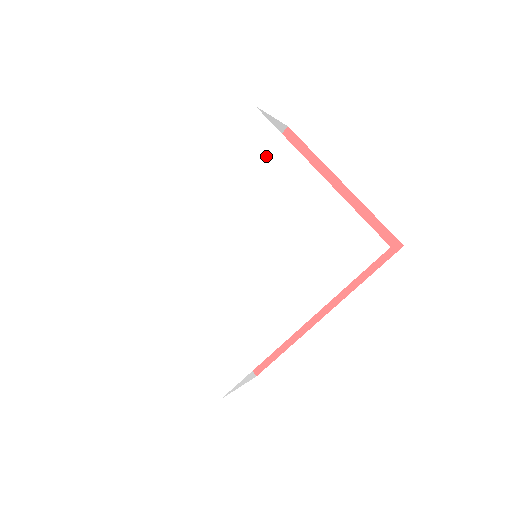
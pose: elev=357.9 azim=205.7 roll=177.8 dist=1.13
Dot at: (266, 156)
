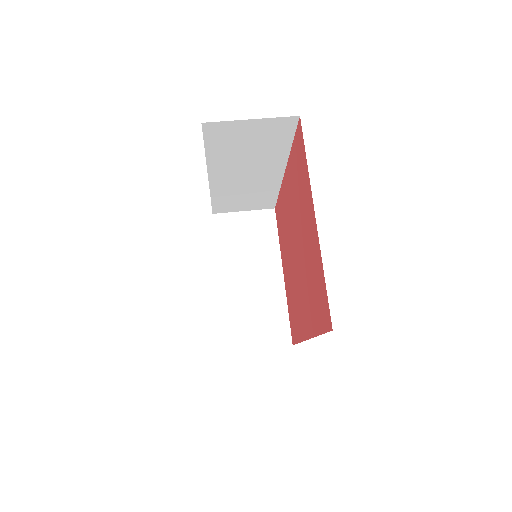
Dot at: occluded
